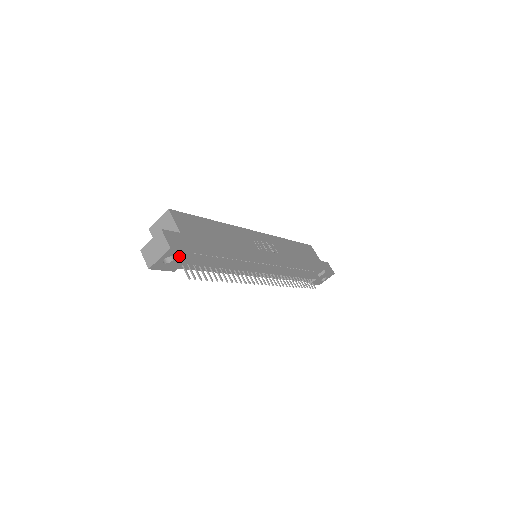
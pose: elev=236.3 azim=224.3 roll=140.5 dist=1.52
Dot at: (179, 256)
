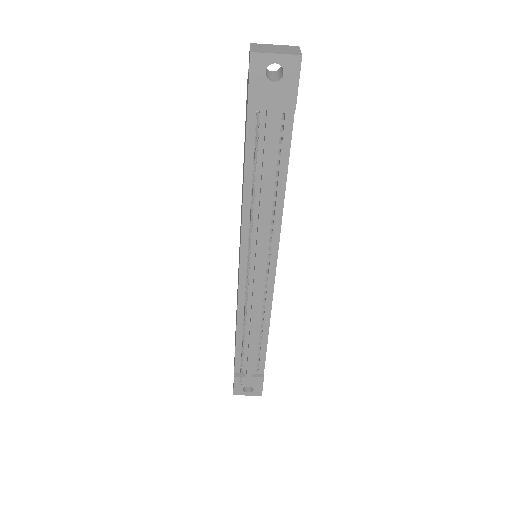
Dot at: (284, 87)
